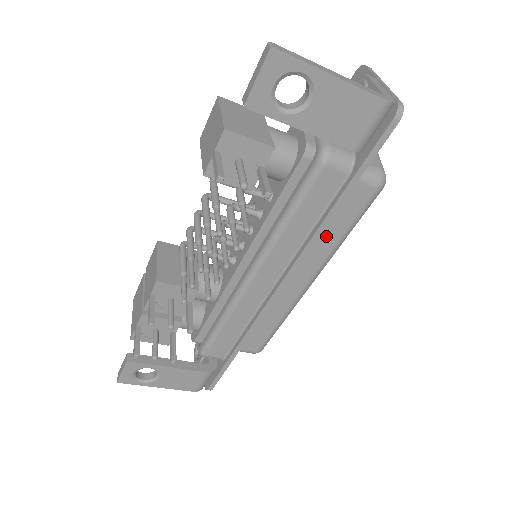
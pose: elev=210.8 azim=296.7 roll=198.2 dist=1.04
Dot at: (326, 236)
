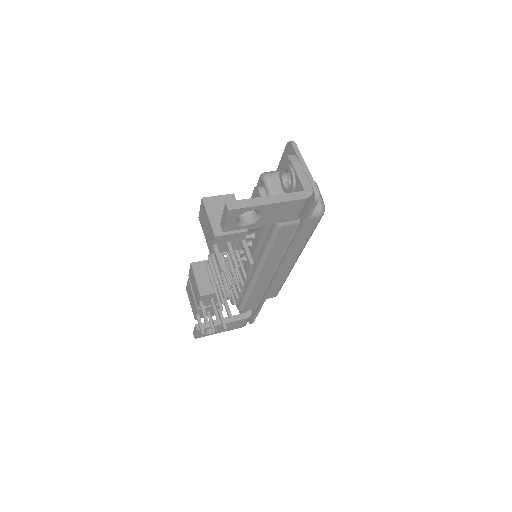
Dot at: (296, 243)
